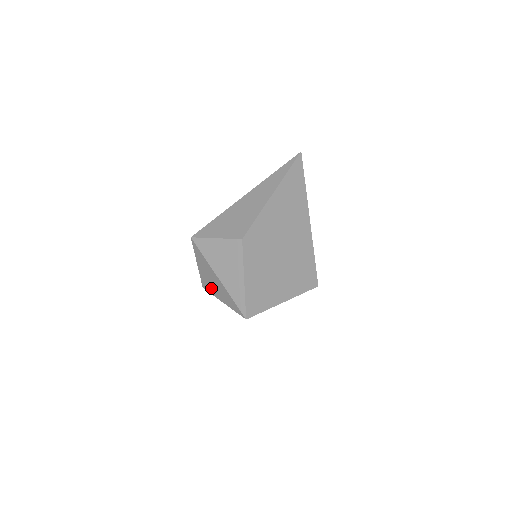
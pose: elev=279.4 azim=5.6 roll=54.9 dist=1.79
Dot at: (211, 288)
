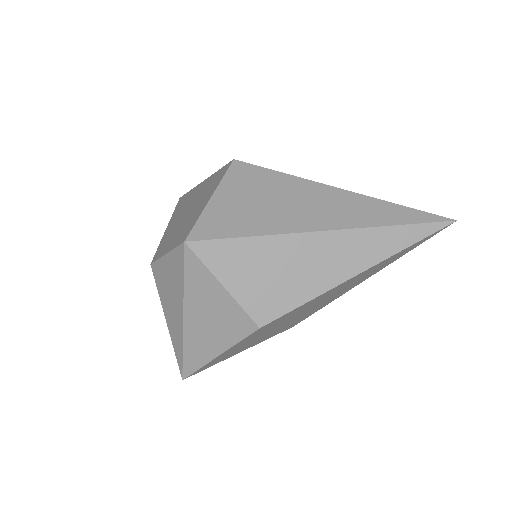
Dot at: (163, 292)
